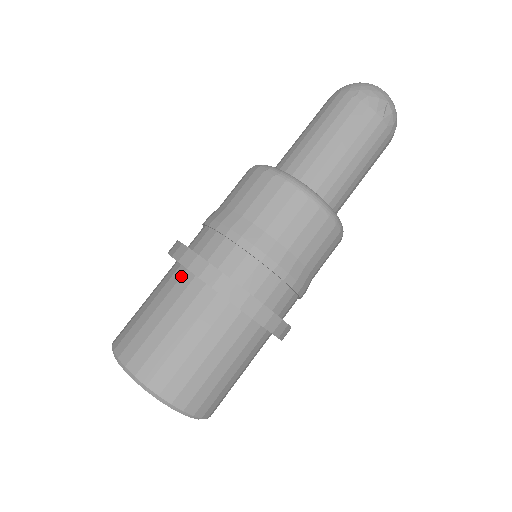
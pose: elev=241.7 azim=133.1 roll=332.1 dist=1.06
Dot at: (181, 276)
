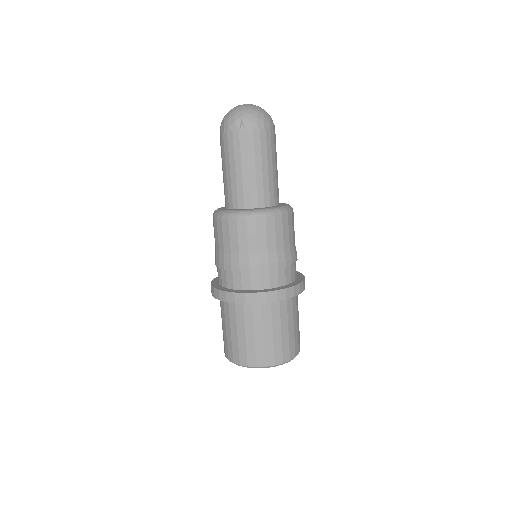
Dot at: occluded
